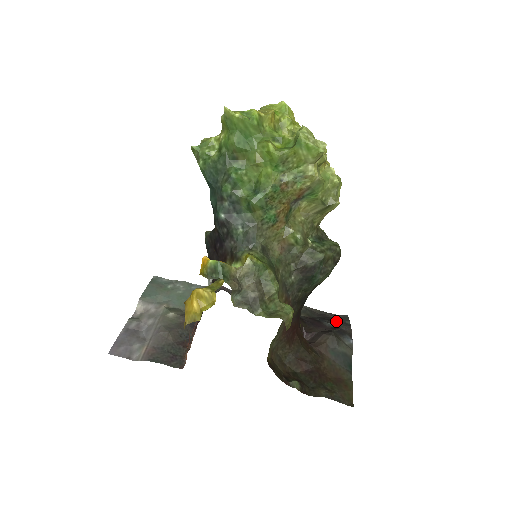
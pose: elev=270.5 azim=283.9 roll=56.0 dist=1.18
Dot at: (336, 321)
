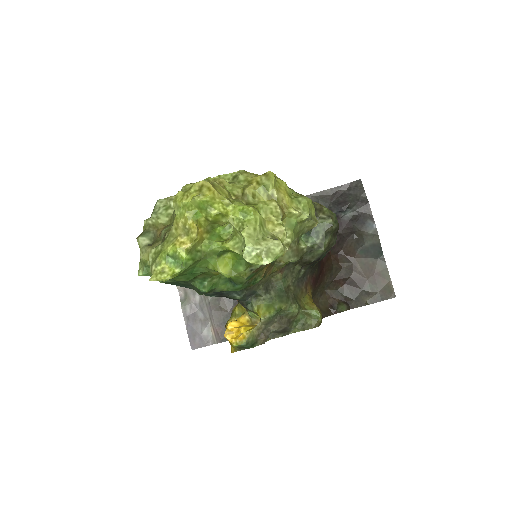
Dot at: (352, 202)
